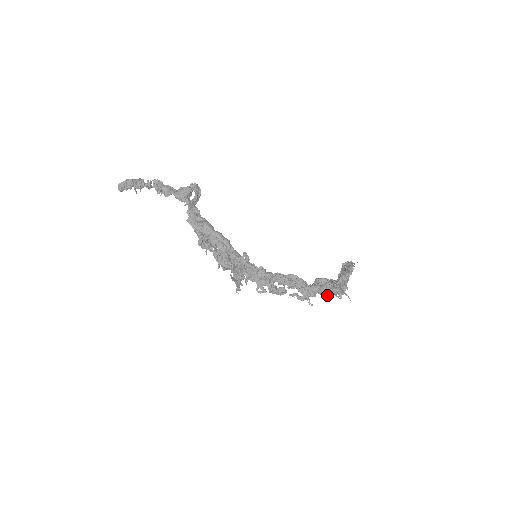
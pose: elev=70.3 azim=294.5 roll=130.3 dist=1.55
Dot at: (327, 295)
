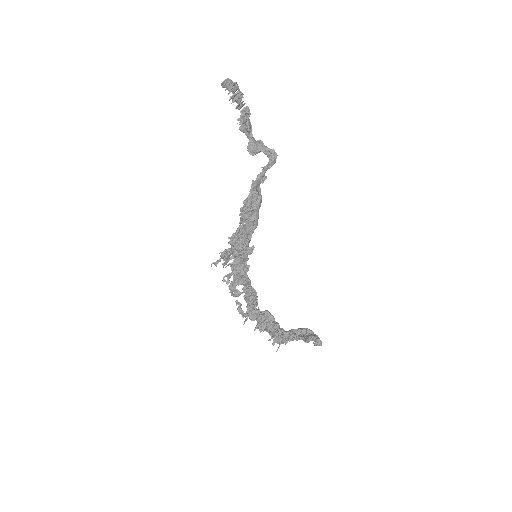
Dot at: (273, 337)
